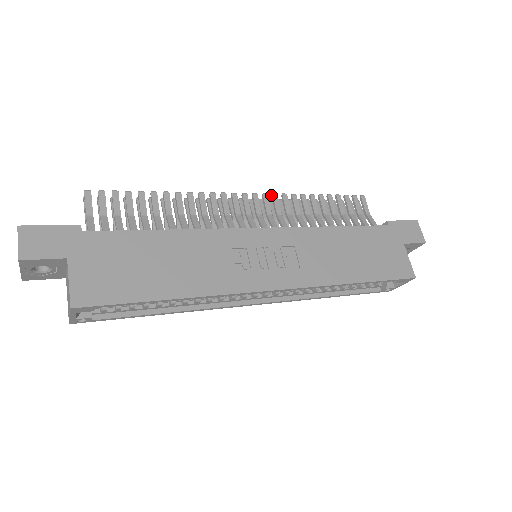
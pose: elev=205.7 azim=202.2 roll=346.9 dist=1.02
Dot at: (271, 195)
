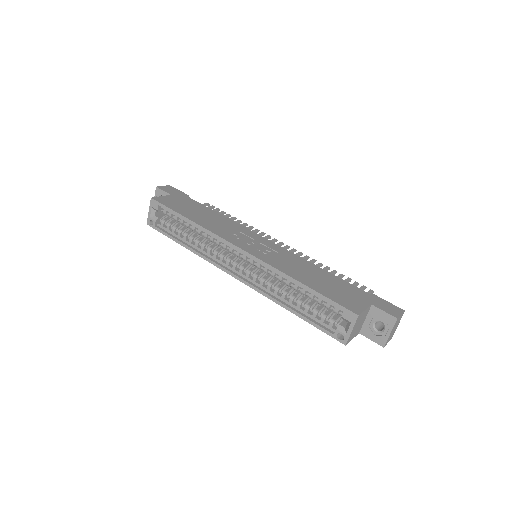
Dot at: (299, 253)
